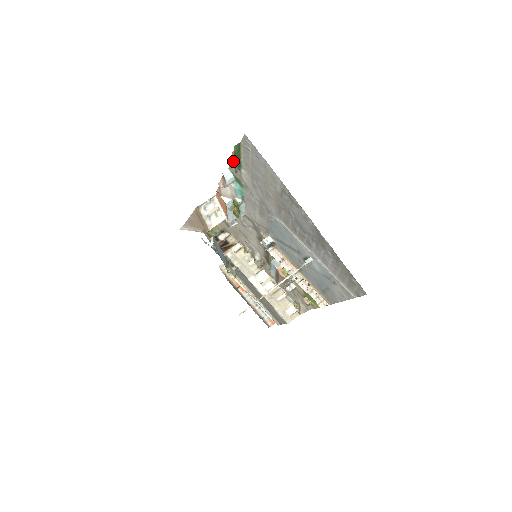
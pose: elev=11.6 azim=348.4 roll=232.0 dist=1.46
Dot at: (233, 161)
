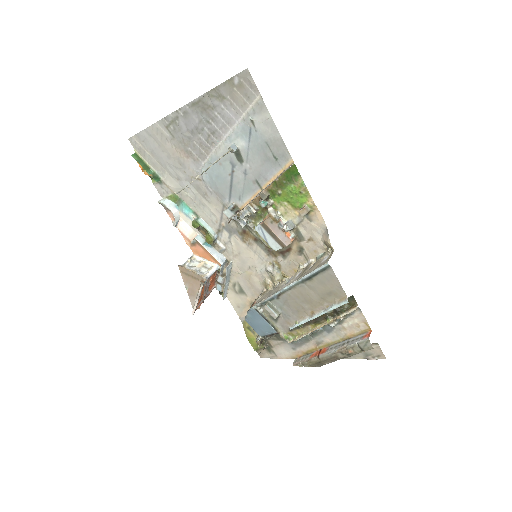
Dot at: (153, 182)
